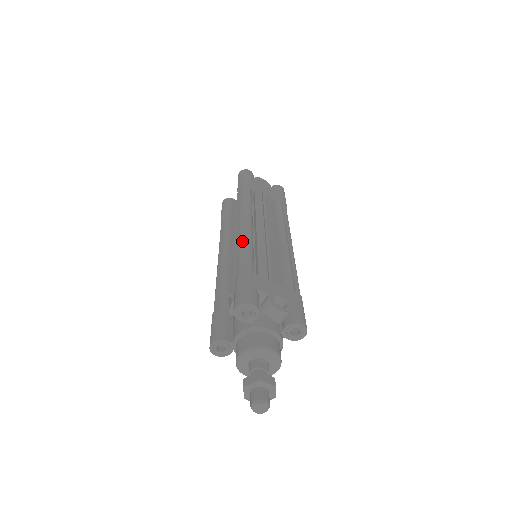
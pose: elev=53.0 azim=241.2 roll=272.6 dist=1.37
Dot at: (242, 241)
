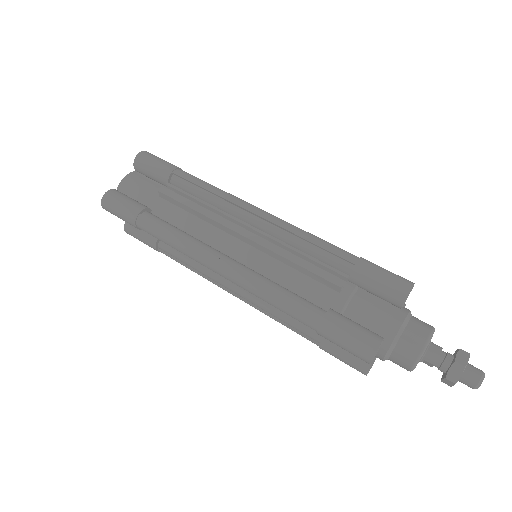
Dot at: (299, 229)
